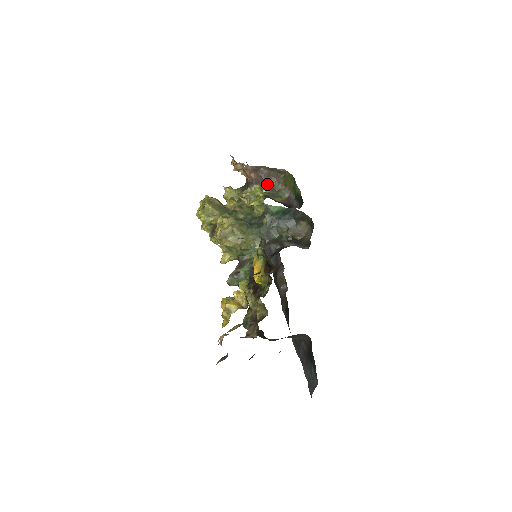
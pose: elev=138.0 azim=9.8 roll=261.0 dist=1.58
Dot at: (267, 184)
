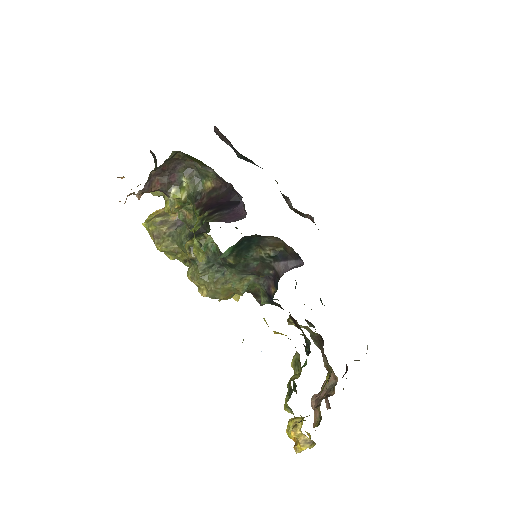
Dot at: (177, 175)
